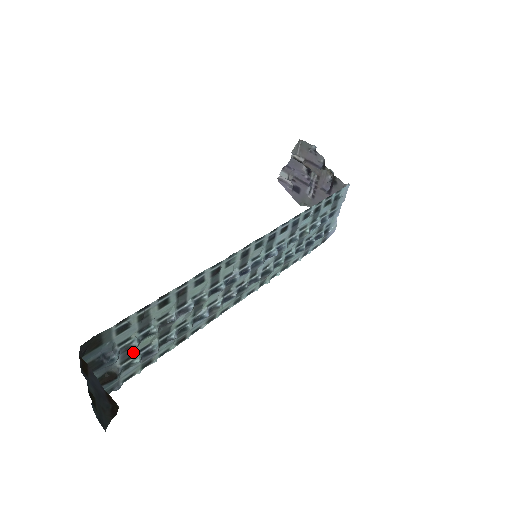
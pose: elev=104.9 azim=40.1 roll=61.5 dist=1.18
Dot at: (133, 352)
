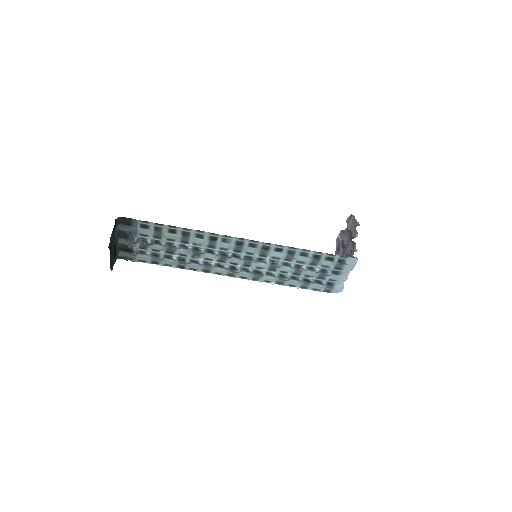
Dot at: (148, 247)
